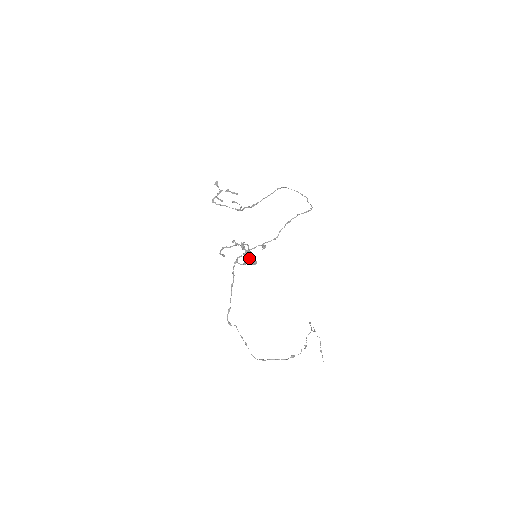
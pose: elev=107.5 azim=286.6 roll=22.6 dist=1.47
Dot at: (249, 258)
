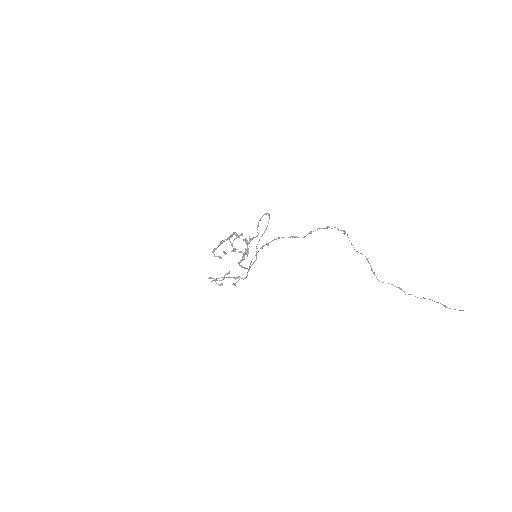
Dot at: (234, 234)
